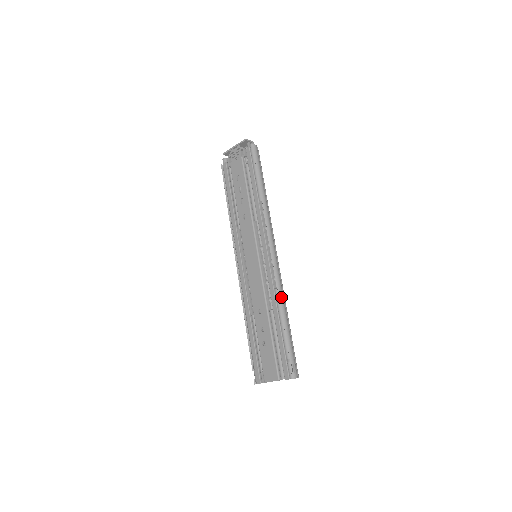
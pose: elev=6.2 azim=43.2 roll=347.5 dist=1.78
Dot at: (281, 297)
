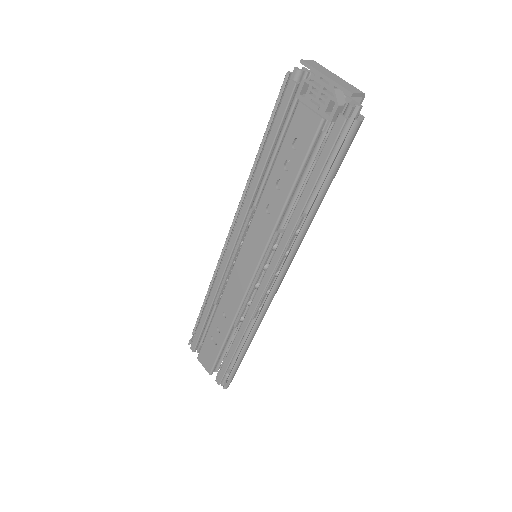
Dot at: (254, 331)
